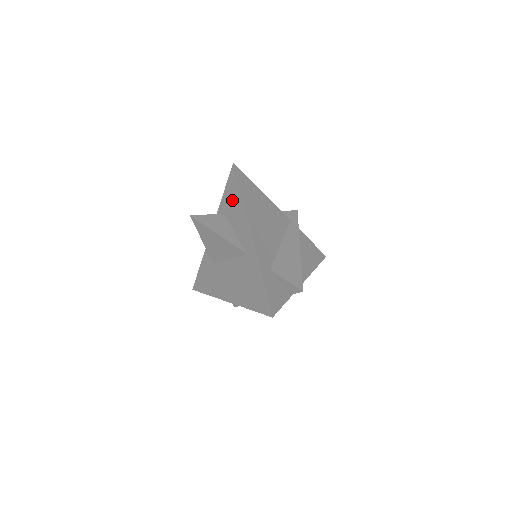
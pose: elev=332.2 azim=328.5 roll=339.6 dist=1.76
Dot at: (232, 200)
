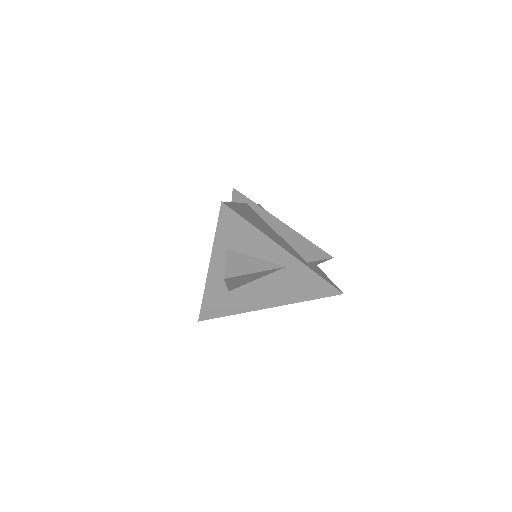
Dot at: (238, 234)
